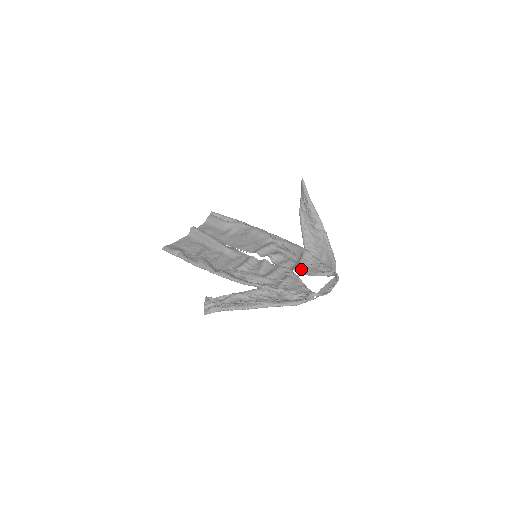
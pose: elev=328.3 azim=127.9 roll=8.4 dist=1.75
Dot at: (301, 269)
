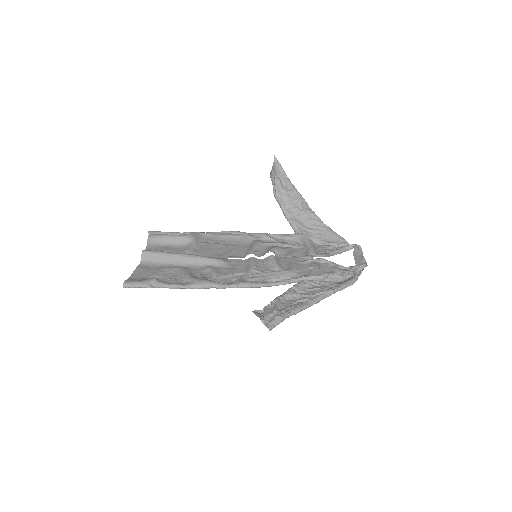
Dot at: (316, 253)
